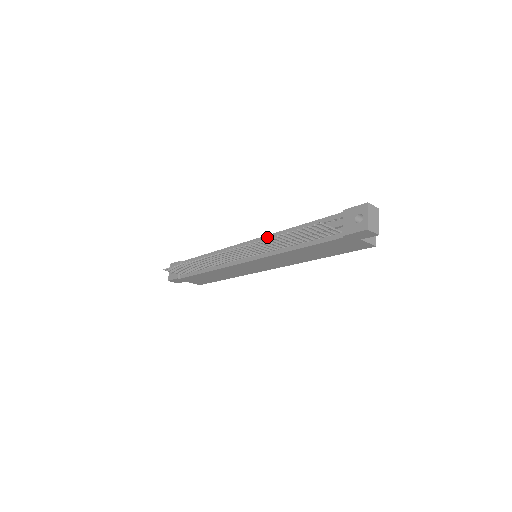
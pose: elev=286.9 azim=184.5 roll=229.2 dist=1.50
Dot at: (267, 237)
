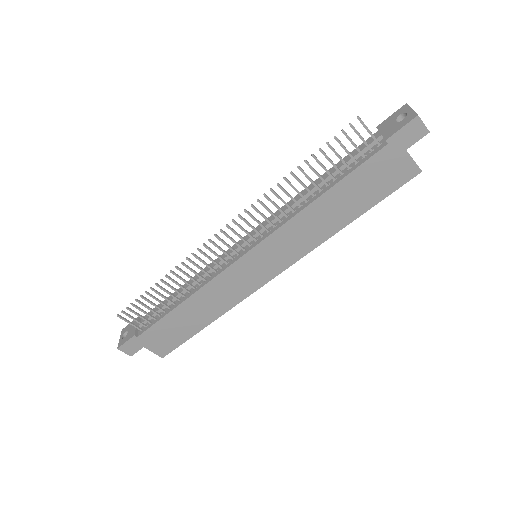
Dot at: occluded
